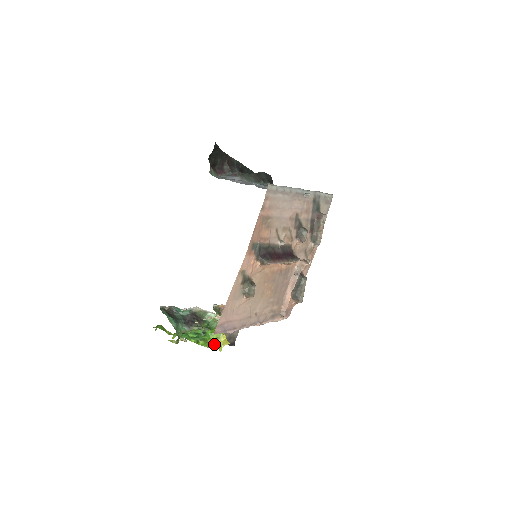
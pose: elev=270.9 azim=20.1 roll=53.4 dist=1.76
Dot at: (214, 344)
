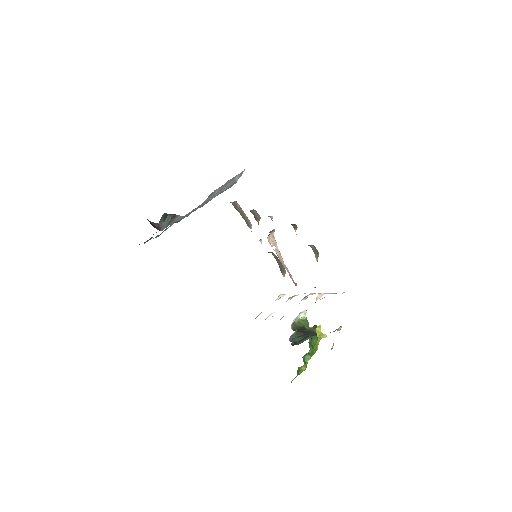
Dot at: (318, 339)
